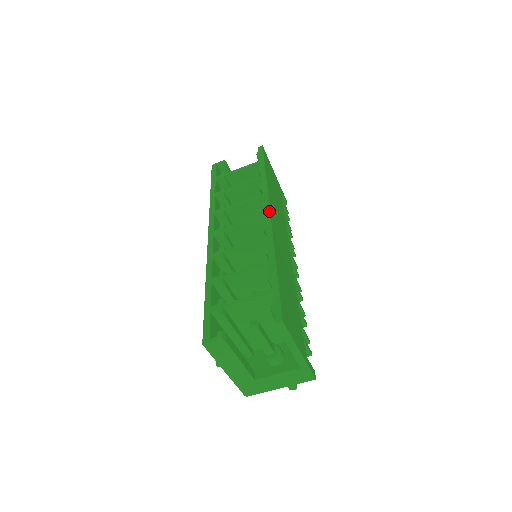
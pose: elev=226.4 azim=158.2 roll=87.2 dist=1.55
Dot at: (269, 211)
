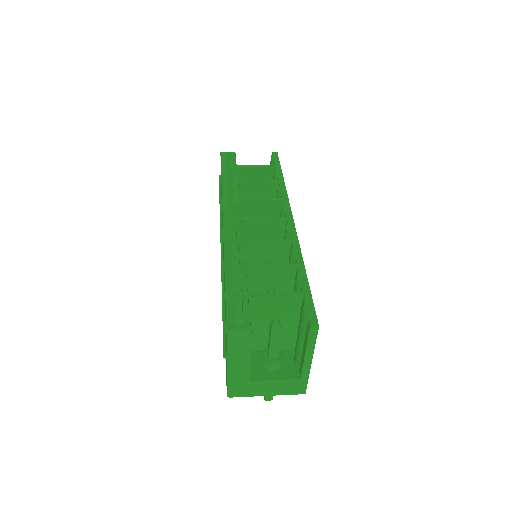
Dot at: (292, 216)
